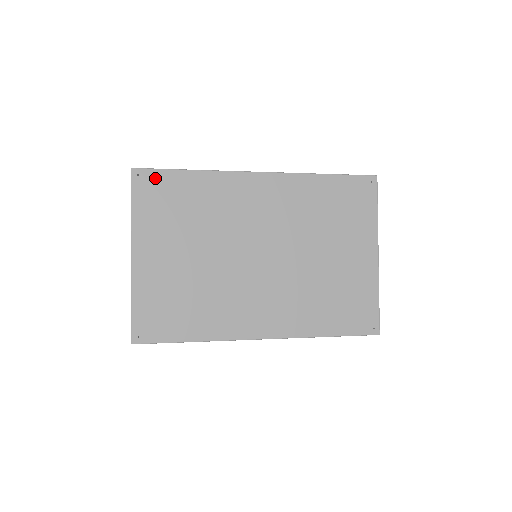
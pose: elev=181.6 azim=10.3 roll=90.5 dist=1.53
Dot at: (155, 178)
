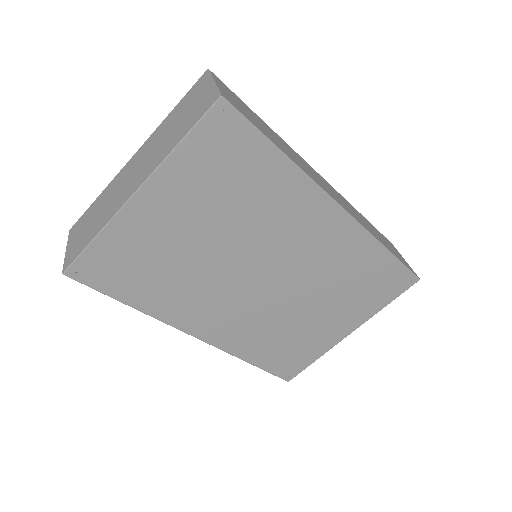
Dot at: (238, 130)
